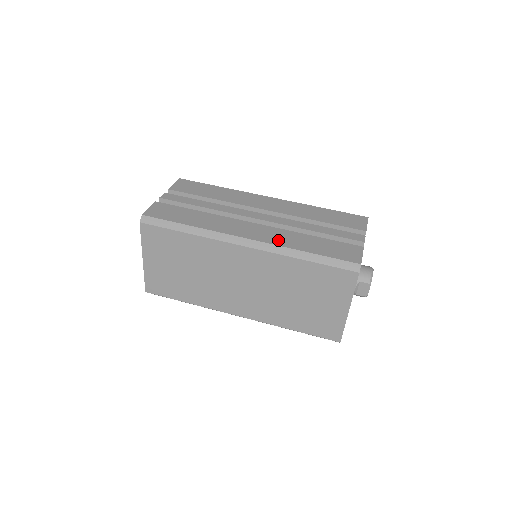
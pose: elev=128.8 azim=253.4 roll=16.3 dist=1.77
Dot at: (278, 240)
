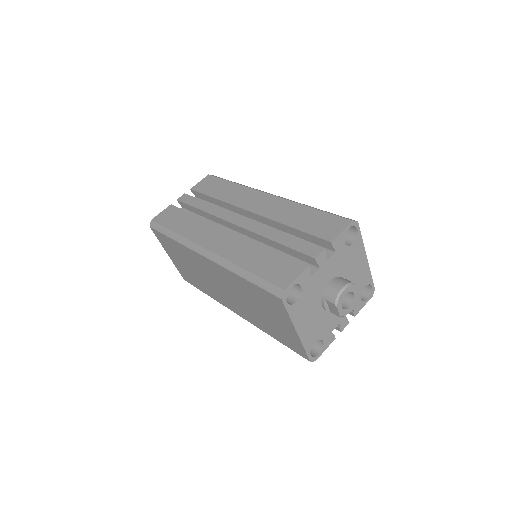
Dot at: (230, 252)
